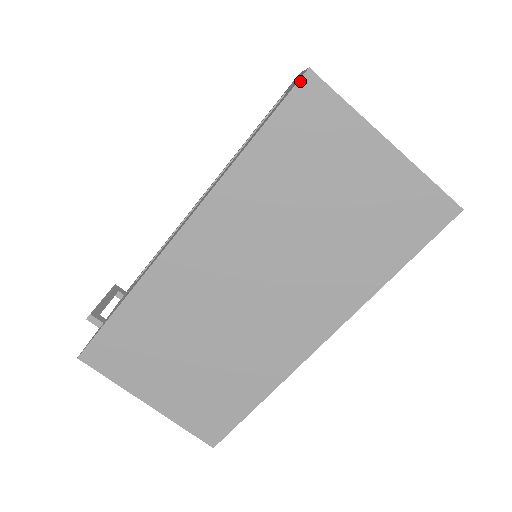
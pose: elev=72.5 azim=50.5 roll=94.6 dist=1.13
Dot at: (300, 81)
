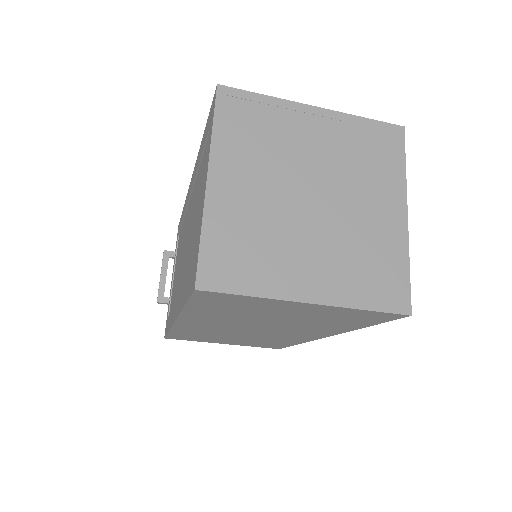
Dot at: (194, 293)
